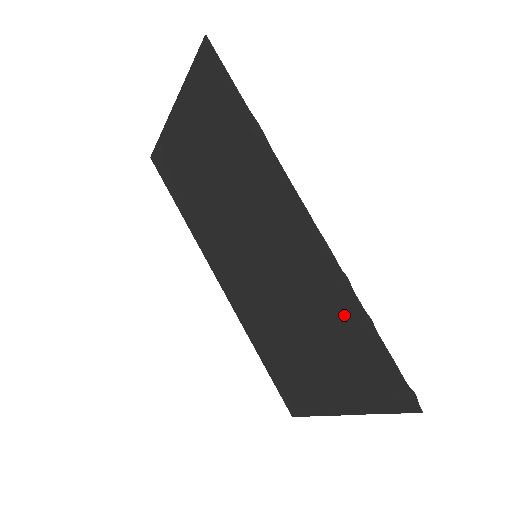
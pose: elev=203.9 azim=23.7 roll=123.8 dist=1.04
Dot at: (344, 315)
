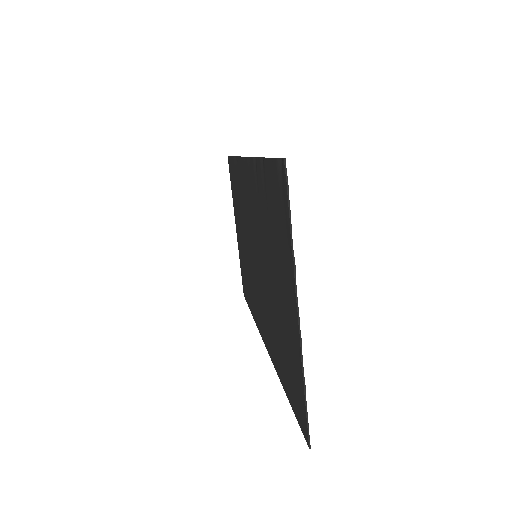
Dot at: (262, 188)
